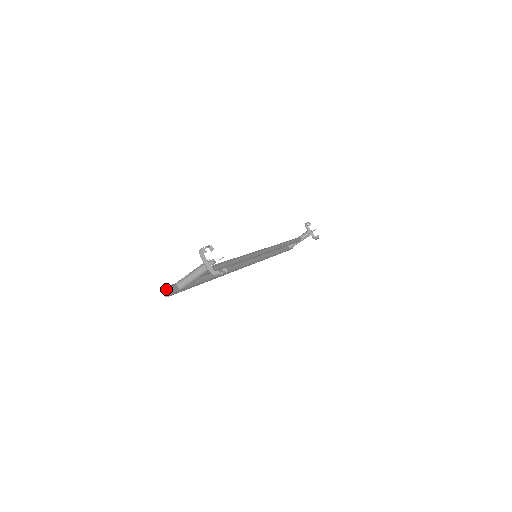
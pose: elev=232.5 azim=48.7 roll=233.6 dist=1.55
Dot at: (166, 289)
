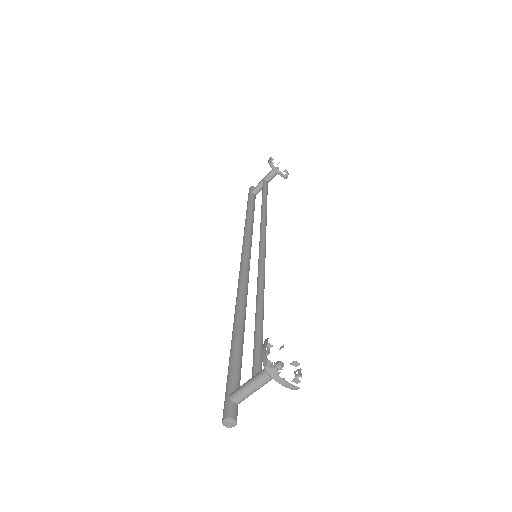
Dot at: (227, 420)
